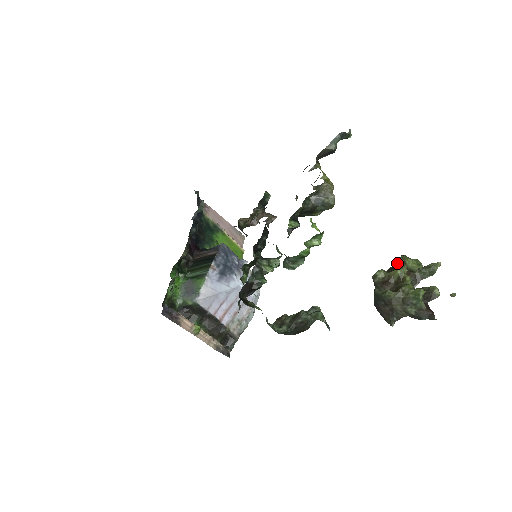
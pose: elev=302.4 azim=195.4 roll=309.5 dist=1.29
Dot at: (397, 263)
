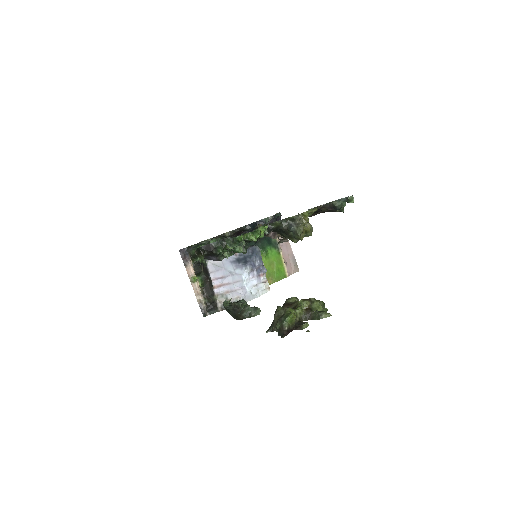
Dot at: (308, 299)
